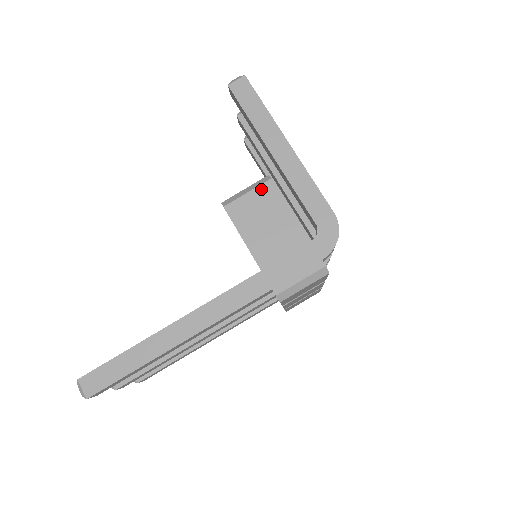
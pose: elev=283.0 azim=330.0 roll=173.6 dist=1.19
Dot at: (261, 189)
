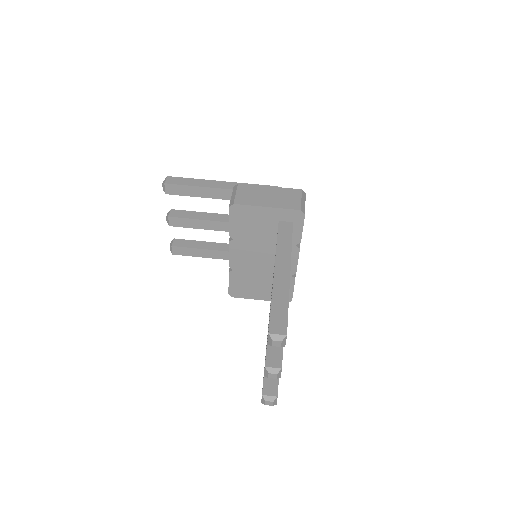
Dot at: (239, 189)
